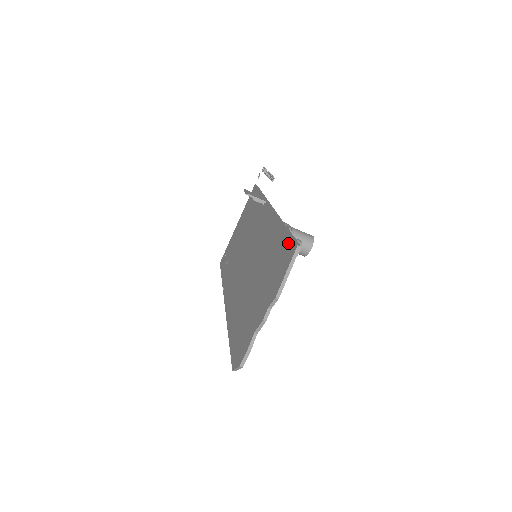
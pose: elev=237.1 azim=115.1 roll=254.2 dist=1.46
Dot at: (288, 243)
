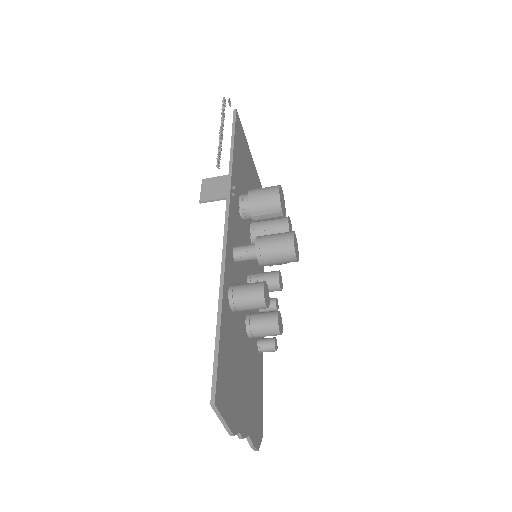
Dot at: occluded
